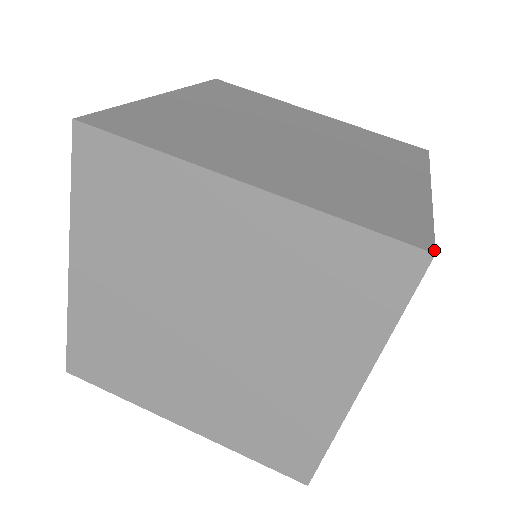
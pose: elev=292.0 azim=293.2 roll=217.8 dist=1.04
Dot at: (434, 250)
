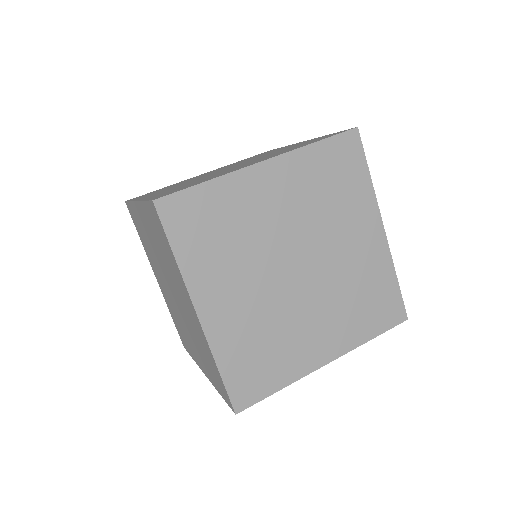
Dot at: (355, 127)
